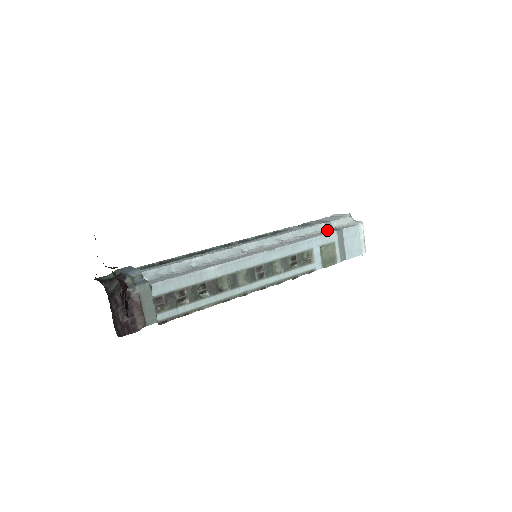
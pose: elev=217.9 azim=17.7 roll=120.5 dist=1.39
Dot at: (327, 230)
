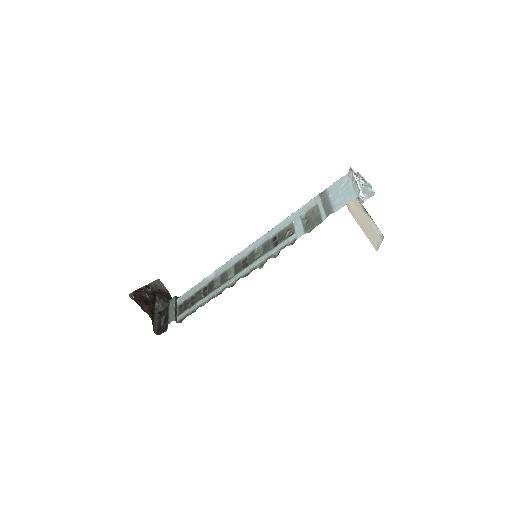
Dot at: occluded
